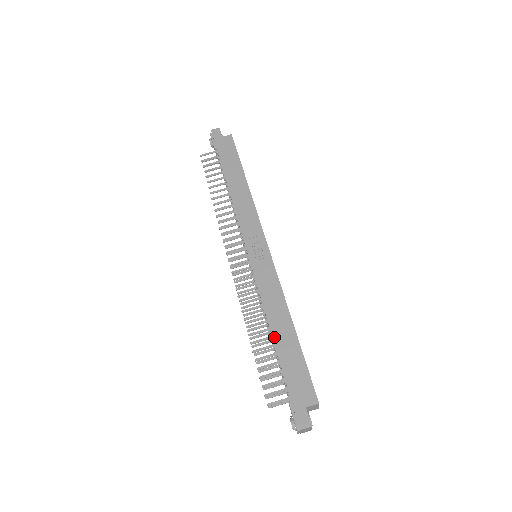
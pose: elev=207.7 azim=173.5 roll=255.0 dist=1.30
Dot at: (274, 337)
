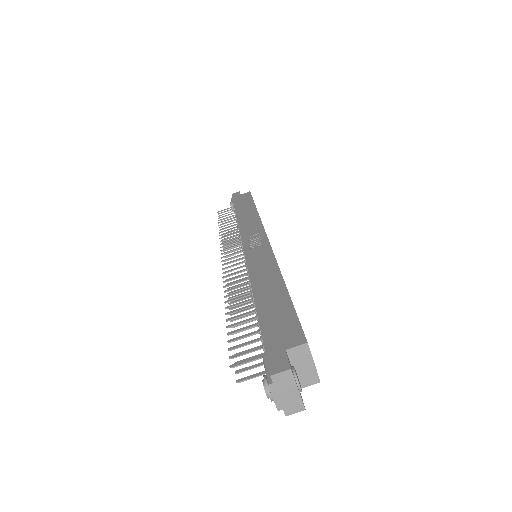
Dot at: (255, 295)
